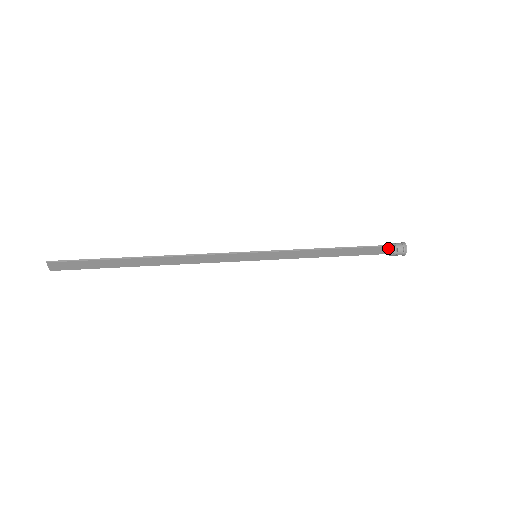
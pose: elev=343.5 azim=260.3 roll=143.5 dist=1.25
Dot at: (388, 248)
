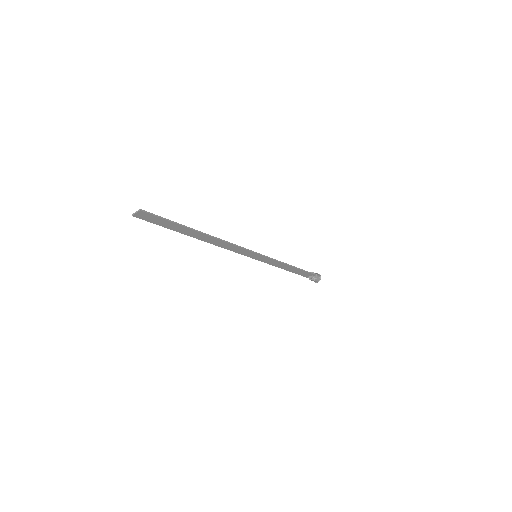
Dot at: (313, 275)
